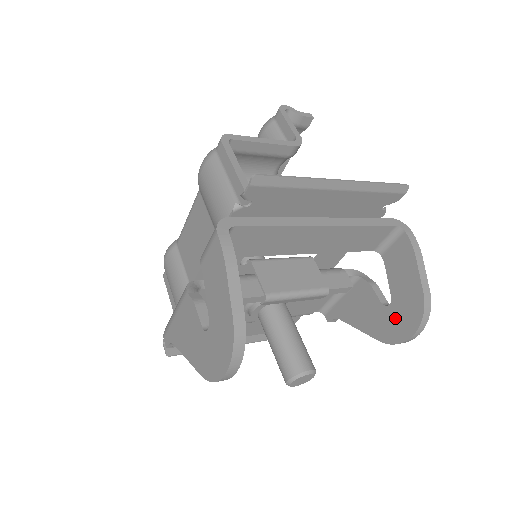
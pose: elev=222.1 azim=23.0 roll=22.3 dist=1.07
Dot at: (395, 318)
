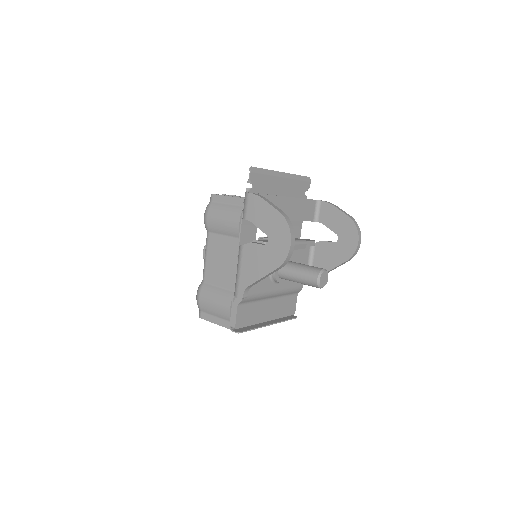
Dot at: (345, 241)
